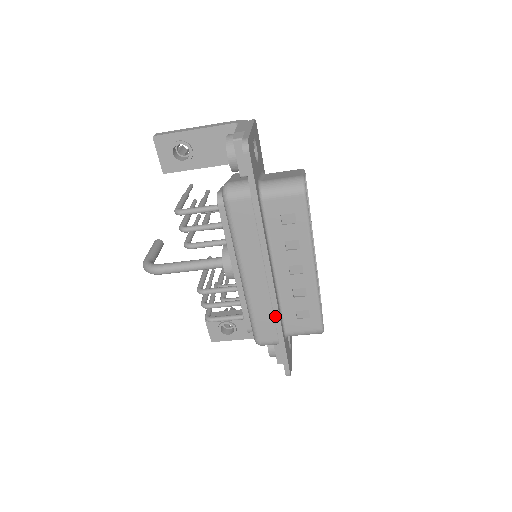
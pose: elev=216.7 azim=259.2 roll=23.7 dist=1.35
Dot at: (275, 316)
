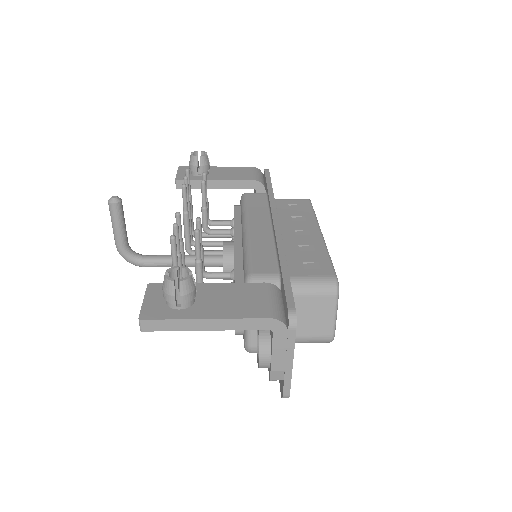
Dot at: occluded
